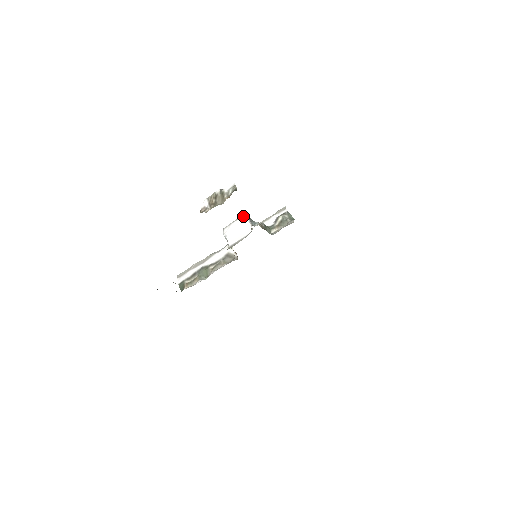
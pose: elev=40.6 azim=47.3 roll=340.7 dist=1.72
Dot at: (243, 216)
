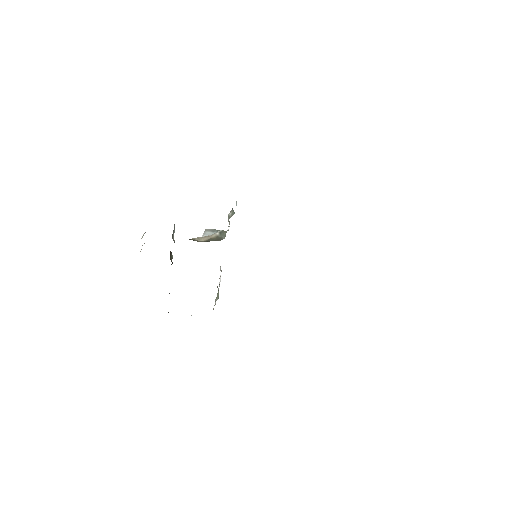
Dot at: (203, 234)
